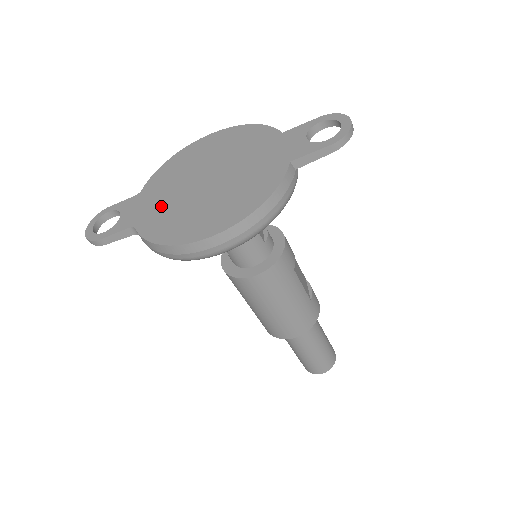
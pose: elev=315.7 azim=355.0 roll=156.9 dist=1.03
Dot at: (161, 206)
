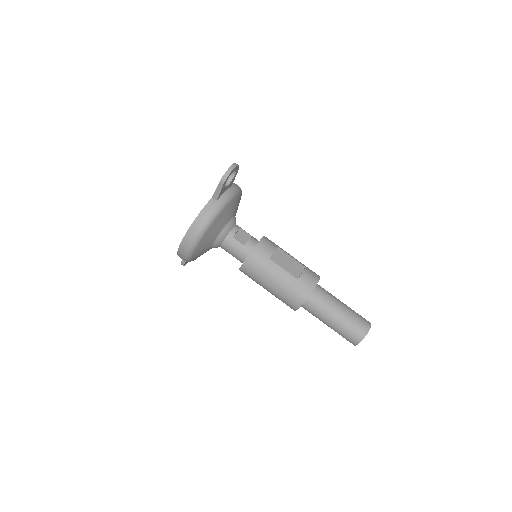
Dot at: occluded
